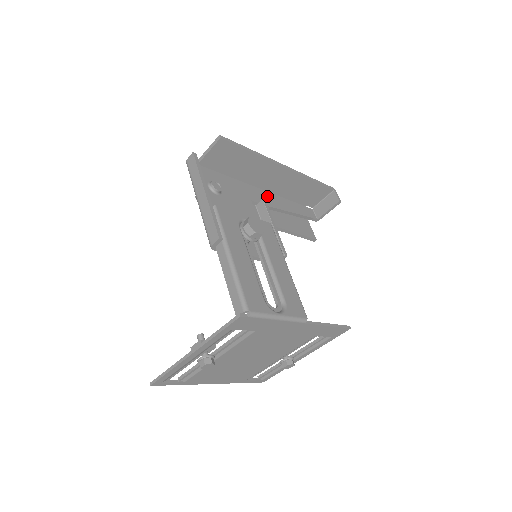
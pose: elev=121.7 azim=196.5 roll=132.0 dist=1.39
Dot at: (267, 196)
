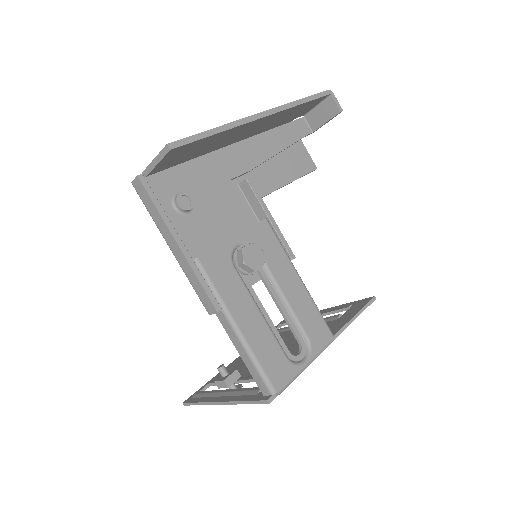
Dot at: (247, 149)
